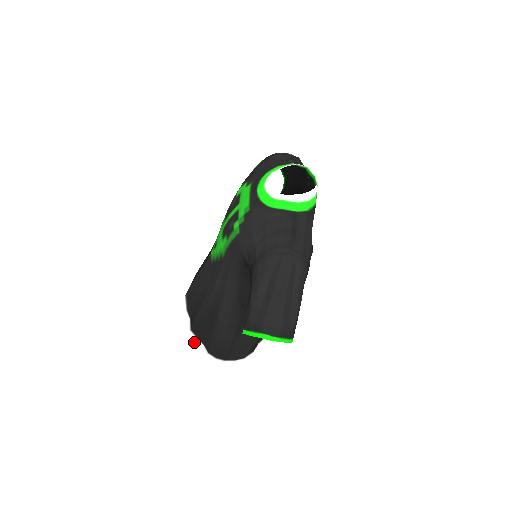
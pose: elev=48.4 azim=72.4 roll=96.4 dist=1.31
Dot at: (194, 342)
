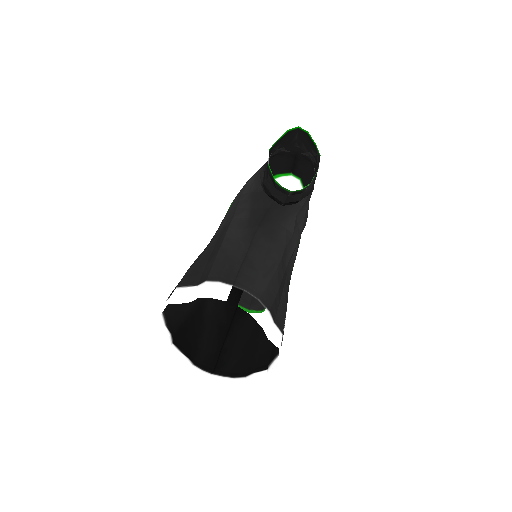
Dot at: (180, 296)
